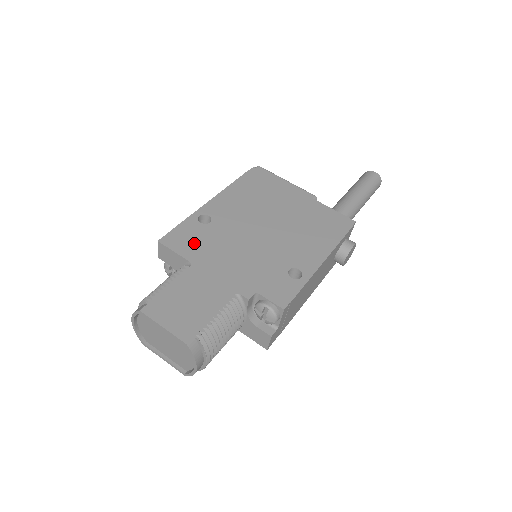
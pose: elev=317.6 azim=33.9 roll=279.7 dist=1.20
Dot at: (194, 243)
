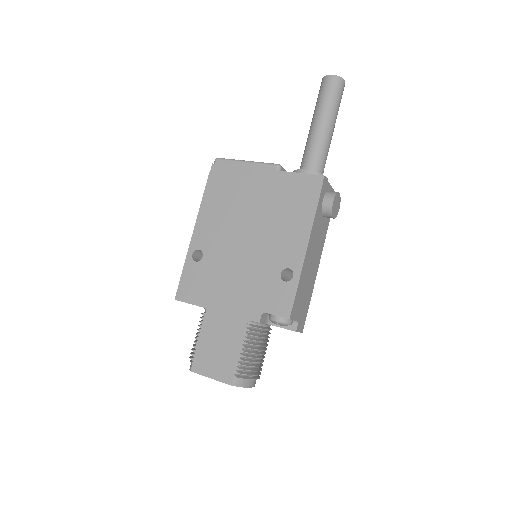
Dot at: (200, 287)
